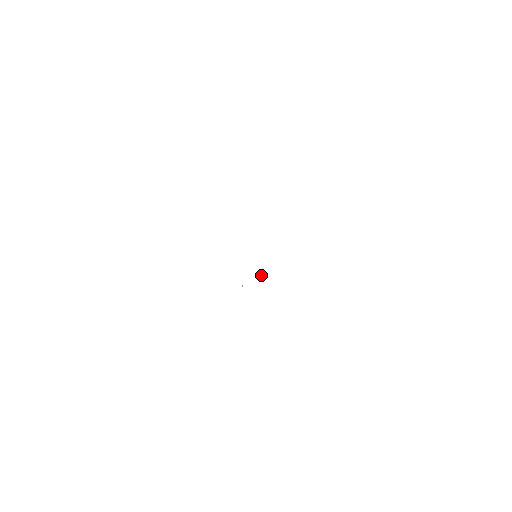
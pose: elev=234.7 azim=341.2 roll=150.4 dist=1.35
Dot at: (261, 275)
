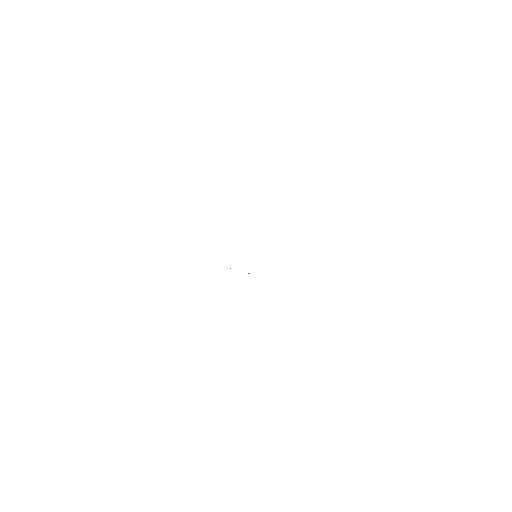
Dot at: occluded
